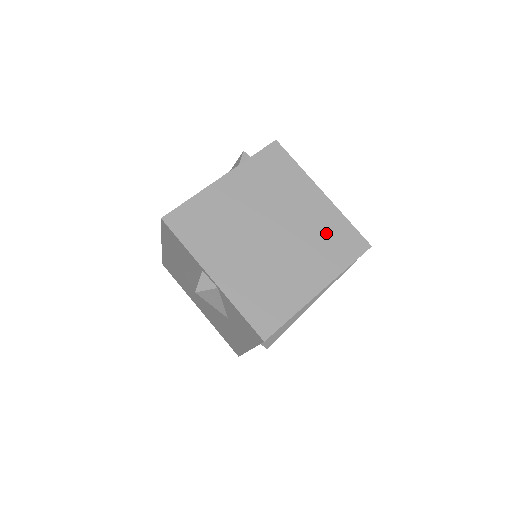
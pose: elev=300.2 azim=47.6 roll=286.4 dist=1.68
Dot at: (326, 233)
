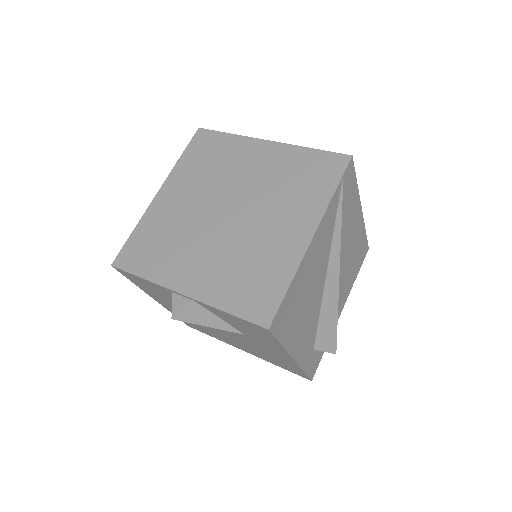
Dot at: (290, 175)
